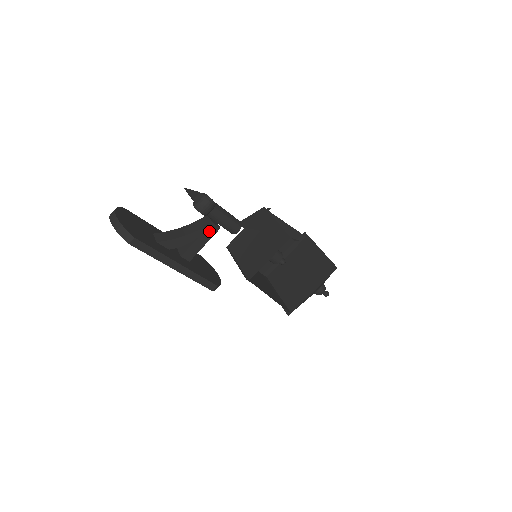
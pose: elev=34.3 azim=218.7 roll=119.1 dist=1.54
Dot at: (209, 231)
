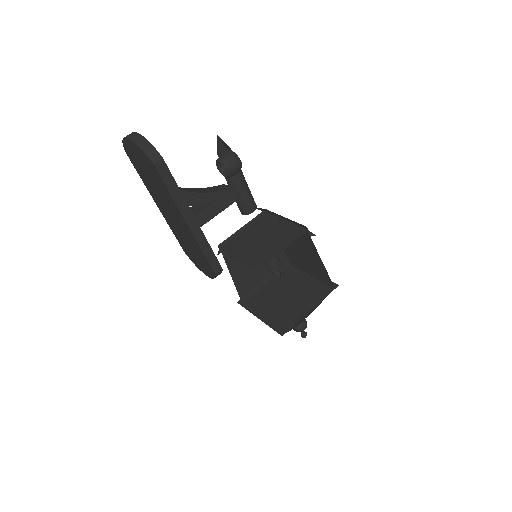
Dot at: (227, 198)
